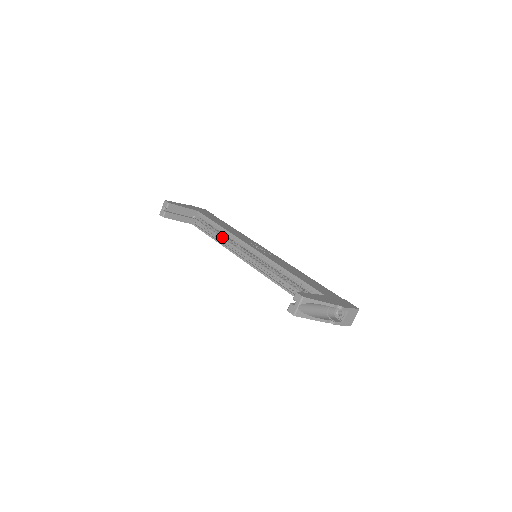
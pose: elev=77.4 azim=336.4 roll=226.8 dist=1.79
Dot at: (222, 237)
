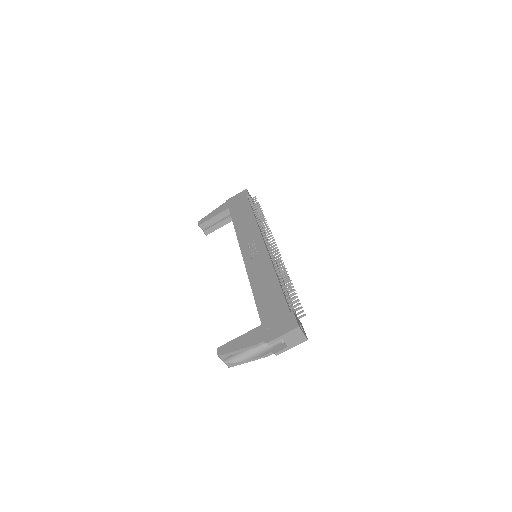
Dot at: occluded
